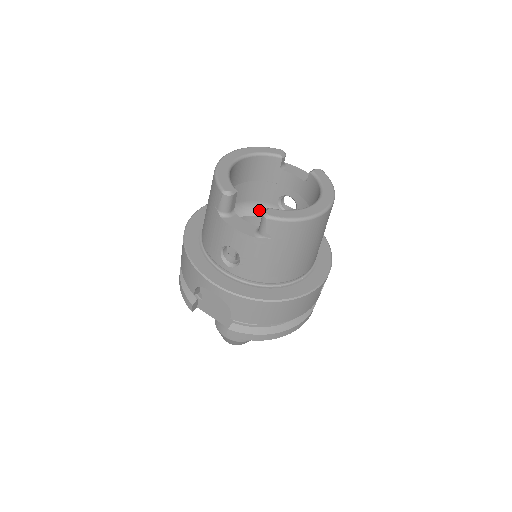
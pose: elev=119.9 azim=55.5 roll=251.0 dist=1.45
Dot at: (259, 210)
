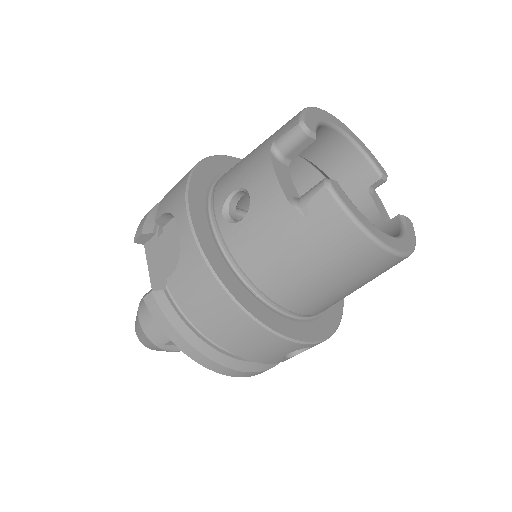
Dot at: occluded
